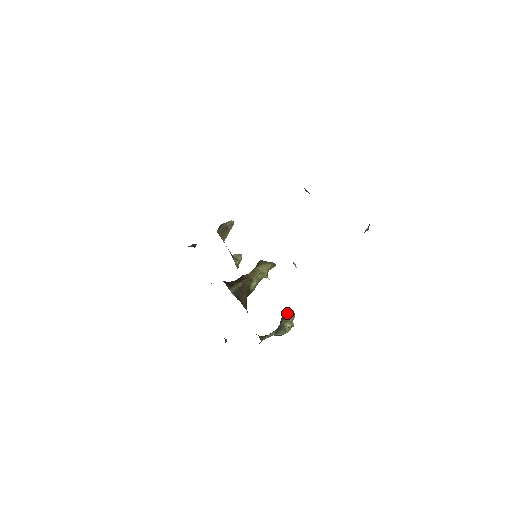
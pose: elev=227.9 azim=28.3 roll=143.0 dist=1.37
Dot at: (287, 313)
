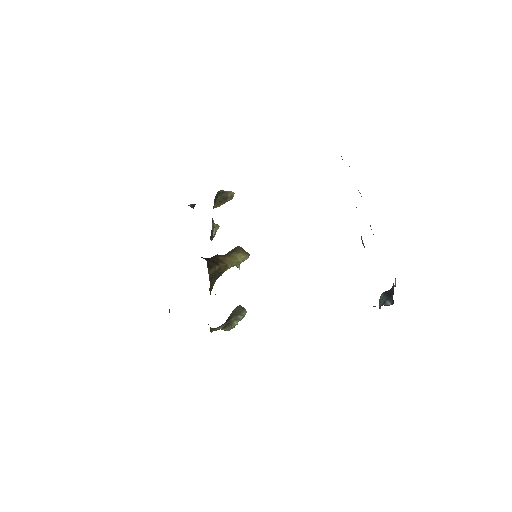
Dot at: (240, 311)
